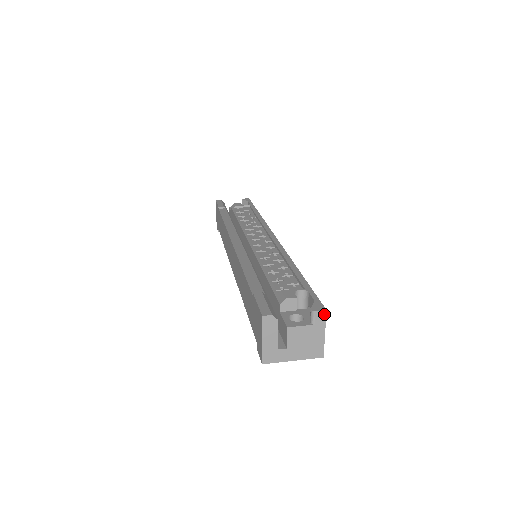
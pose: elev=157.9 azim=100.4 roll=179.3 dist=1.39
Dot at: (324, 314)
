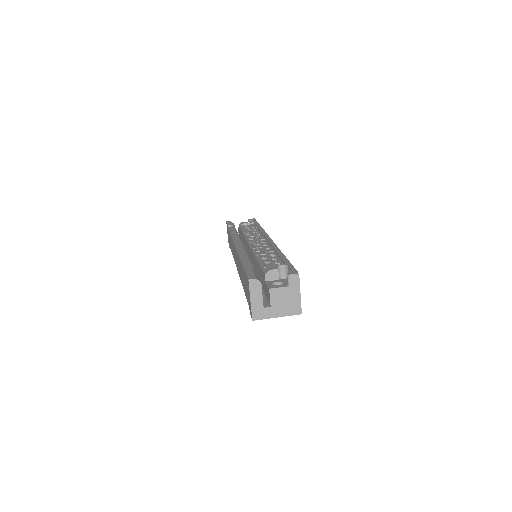
Dot at: (298, 277)
